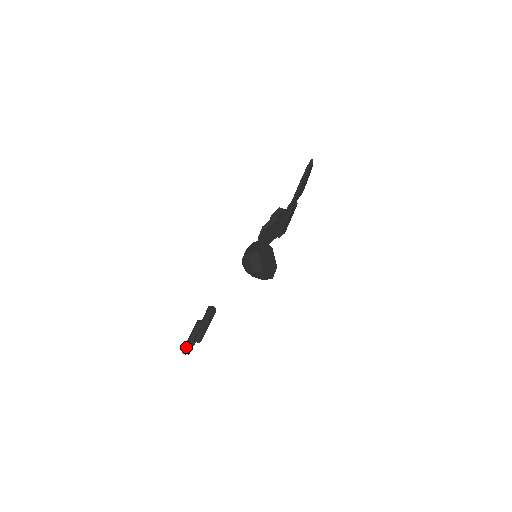
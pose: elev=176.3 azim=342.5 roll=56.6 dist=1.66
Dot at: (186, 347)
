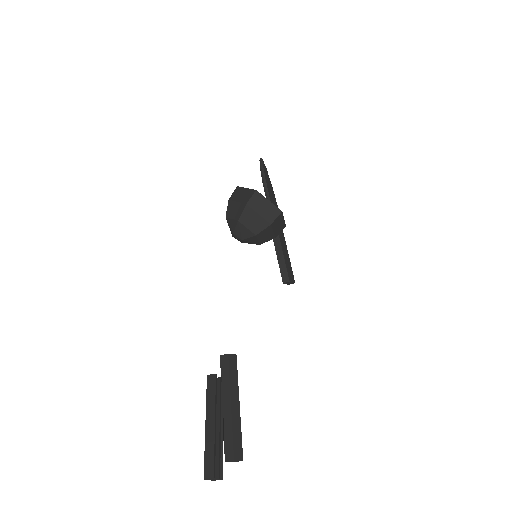
Dot at: (207, 453)
